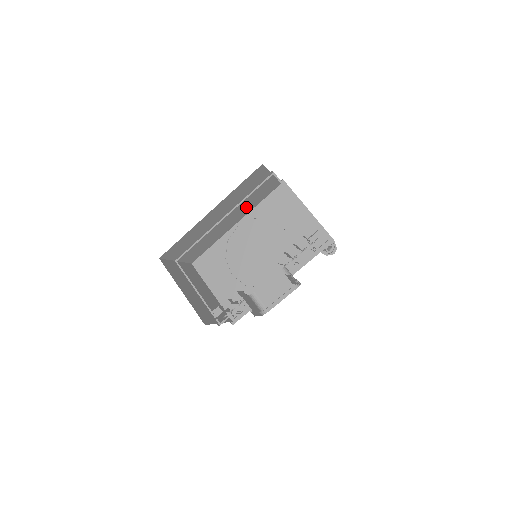
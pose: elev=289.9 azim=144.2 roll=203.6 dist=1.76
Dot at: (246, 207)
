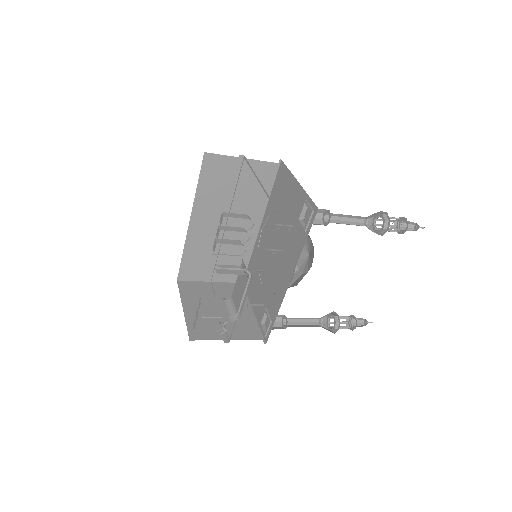
Dot at: (250, 205)
